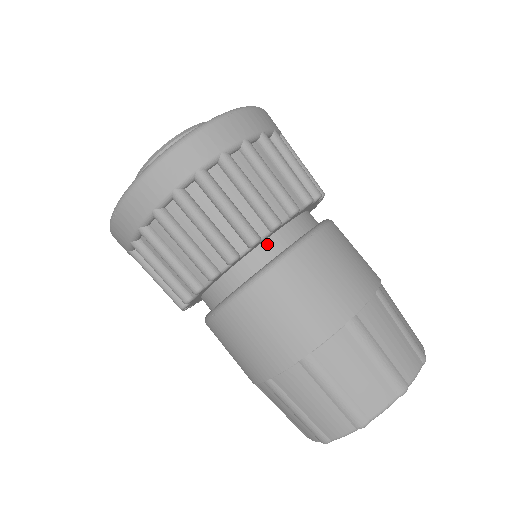
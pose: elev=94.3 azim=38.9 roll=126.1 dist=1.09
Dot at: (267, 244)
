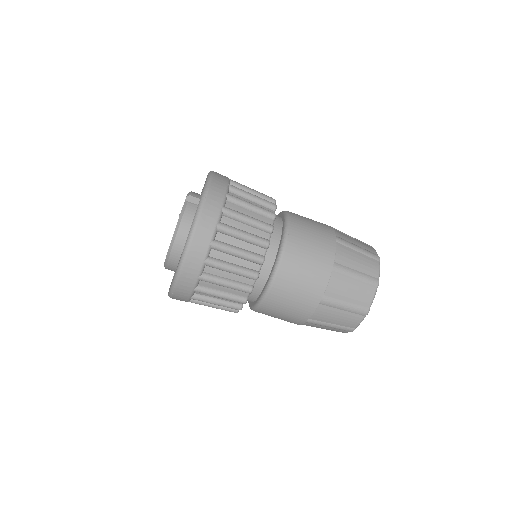
Dot at: (267, 254)
